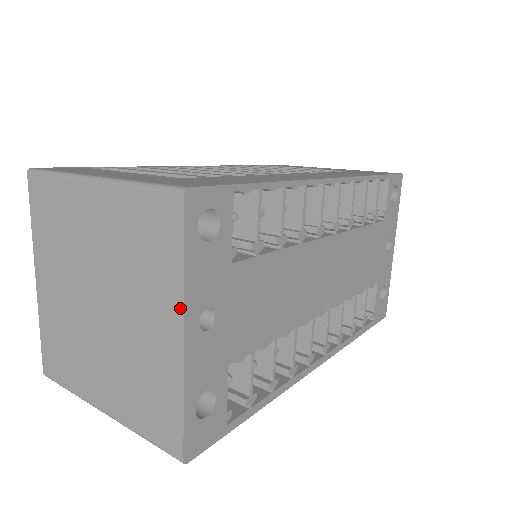
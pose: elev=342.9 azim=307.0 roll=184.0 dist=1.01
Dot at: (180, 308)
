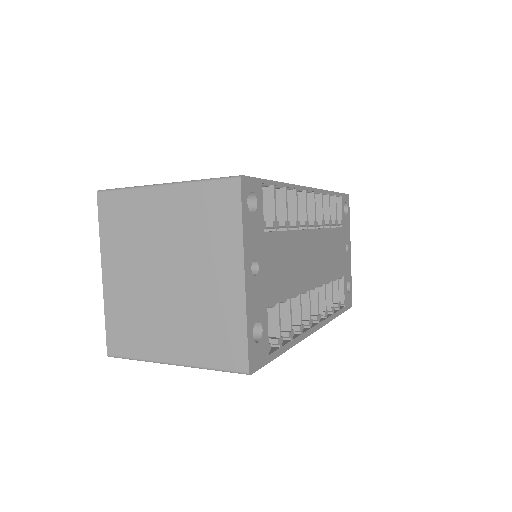
Dot at: (241, 256)
